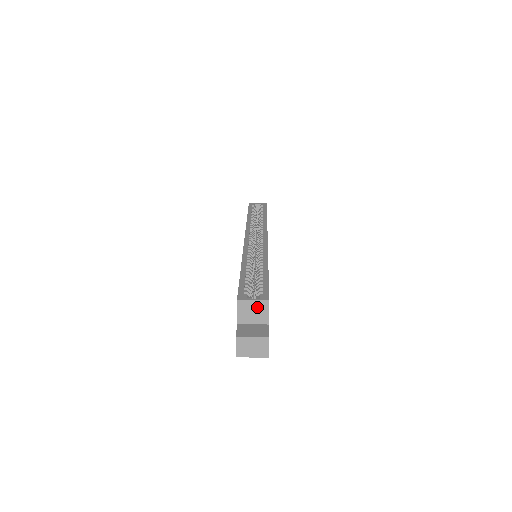
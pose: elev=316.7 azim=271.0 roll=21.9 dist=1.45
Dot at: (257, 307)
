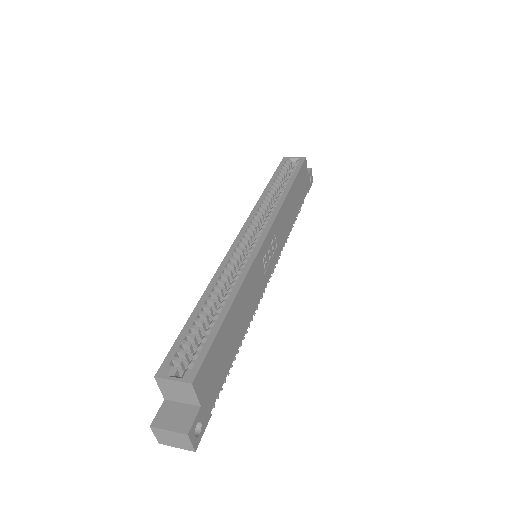
Dot at: (180, 388)
